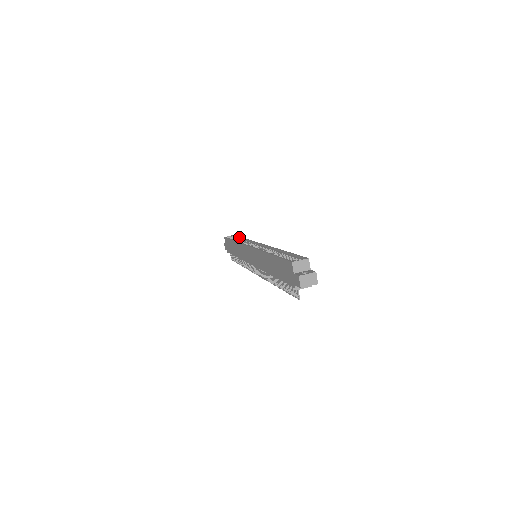
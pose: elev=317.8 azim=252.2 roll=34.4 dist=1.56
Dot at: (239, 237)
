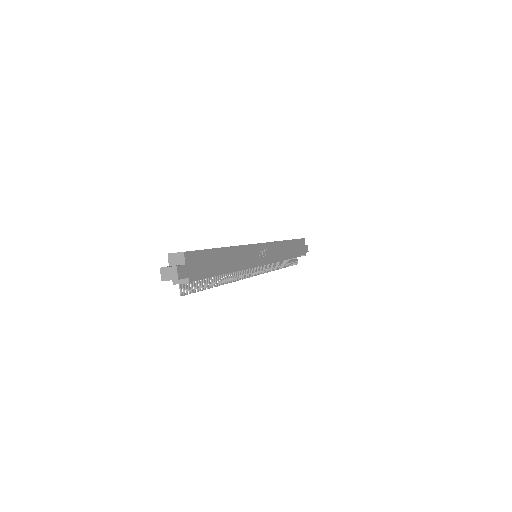
Dot at: (293, 239)
